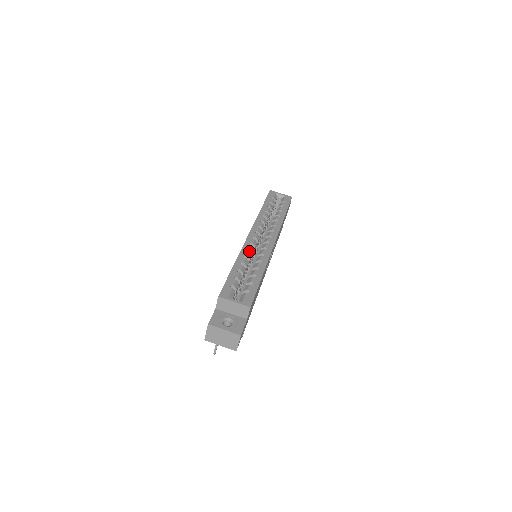
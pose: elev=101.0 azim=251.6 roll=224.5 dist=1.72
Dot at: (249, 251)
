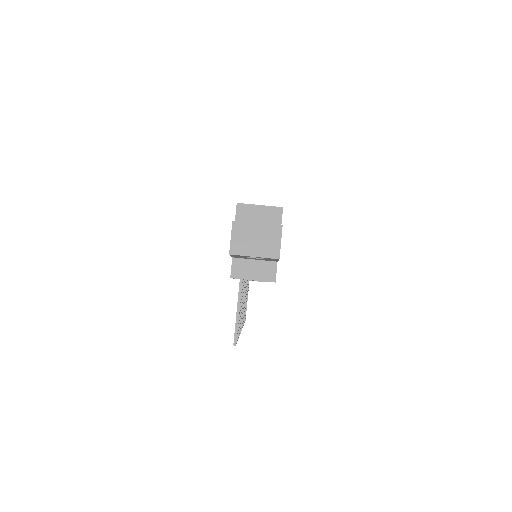
Dot at: occluded
